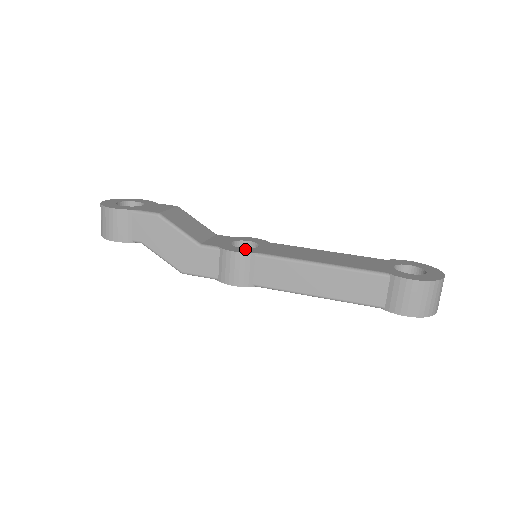
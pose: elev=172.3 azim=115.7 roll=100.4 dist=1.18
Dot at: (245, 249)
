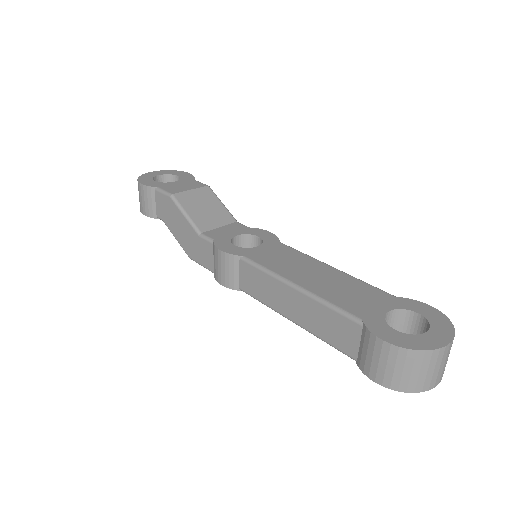
Dot at: (236, 248)
